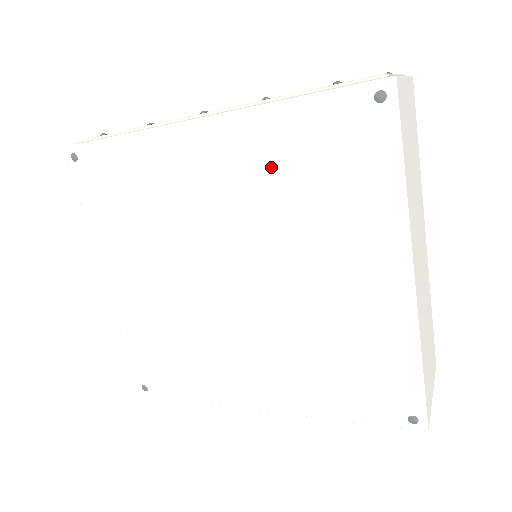
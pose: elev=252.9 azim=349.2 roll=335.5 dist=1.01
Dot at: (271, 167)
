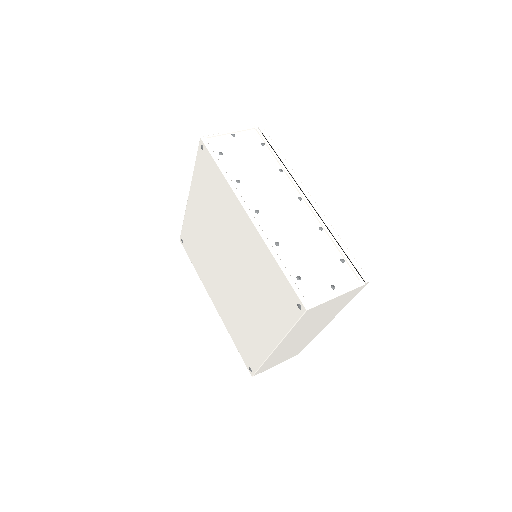
Dot at: (259, 266)
